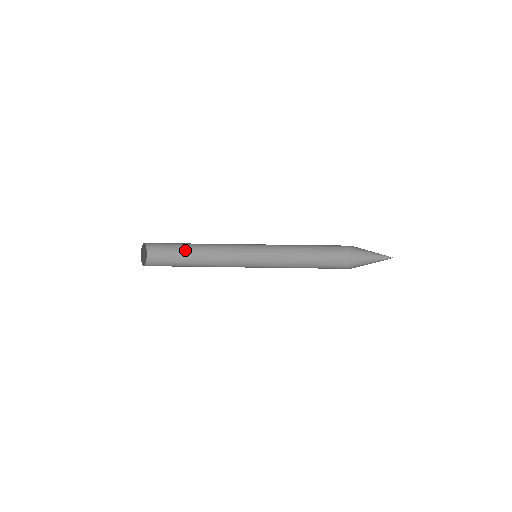
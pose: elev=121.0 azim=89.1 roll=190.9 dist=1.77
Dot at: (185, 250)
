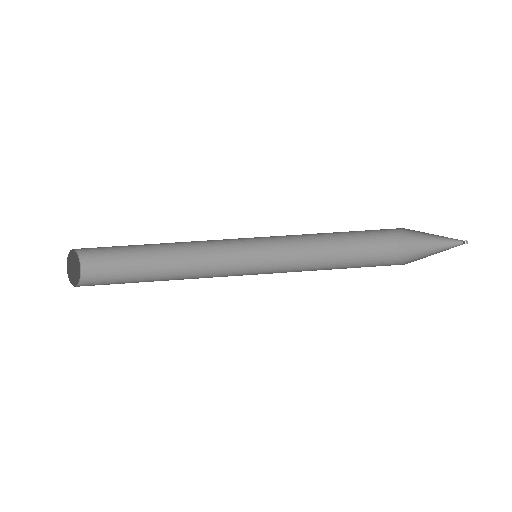
Dot at: (143, 265)
